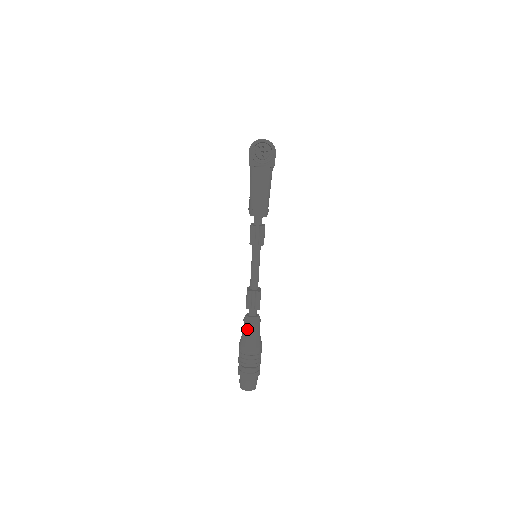
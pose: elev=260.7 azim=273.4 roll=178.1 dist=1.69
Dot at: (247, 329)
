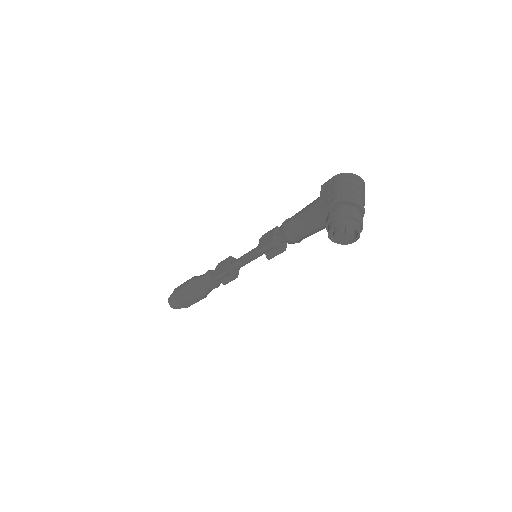
Dot at: (203, 286)
